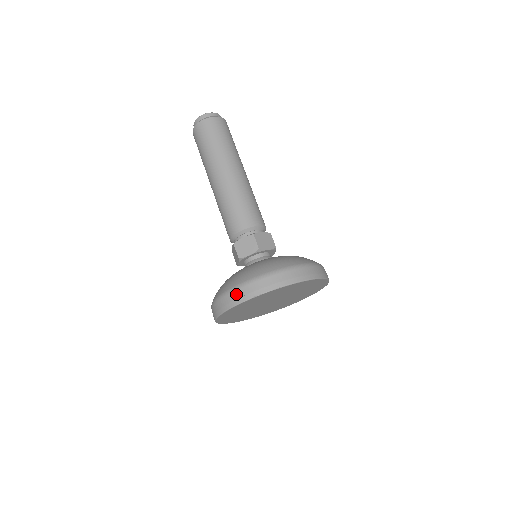
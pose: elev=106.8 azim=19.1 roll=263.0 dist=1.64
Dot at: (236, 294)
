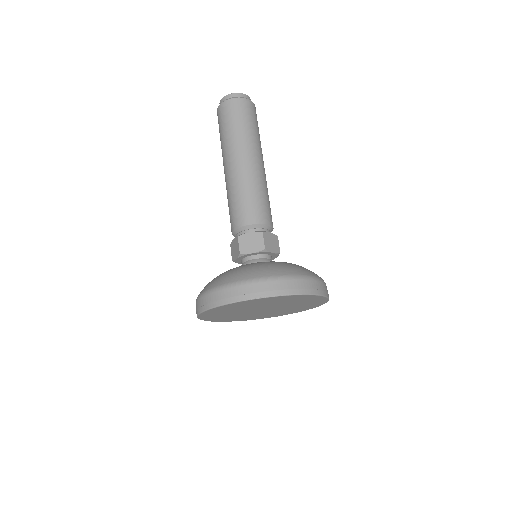
Dot at: (237, 290)
